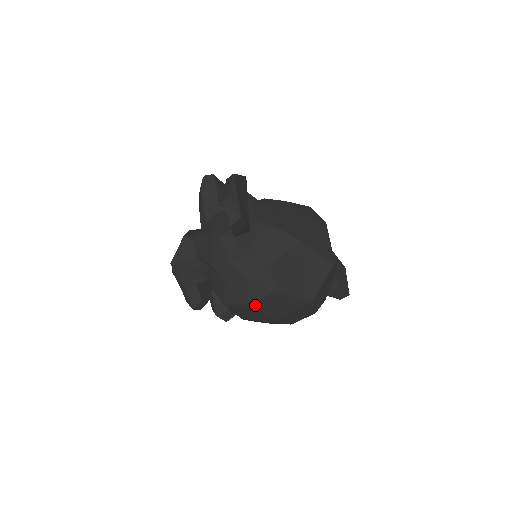
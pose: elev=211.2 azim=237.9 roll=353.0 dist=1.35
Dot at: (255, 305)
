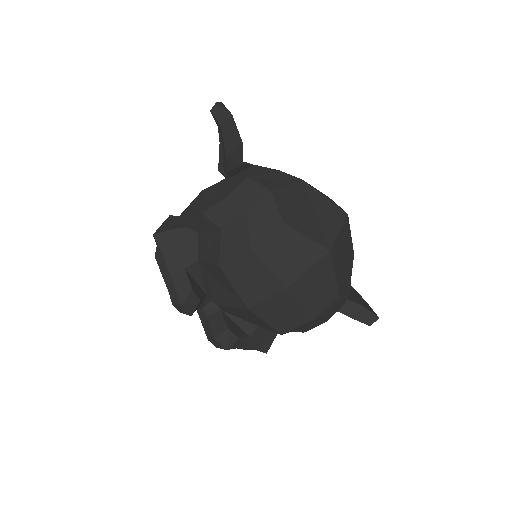
Dot at: (259, 249)
